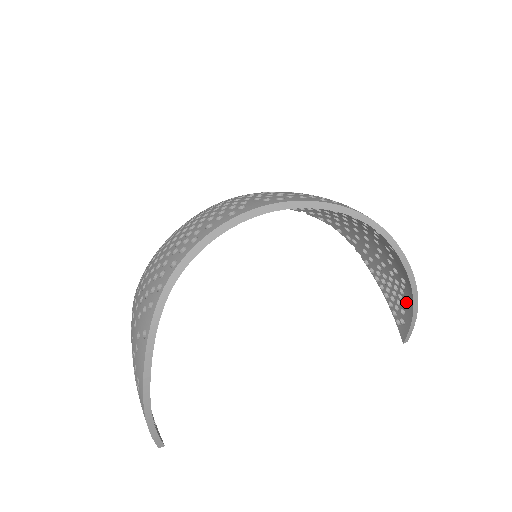
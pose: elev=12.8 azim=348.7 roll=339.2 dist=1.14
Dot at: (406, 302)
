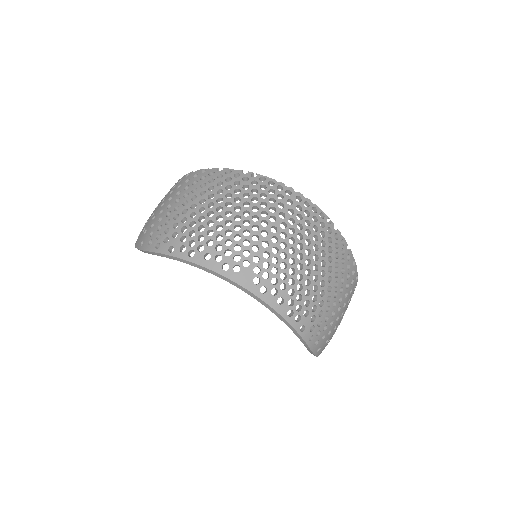
Dot at: occluded
